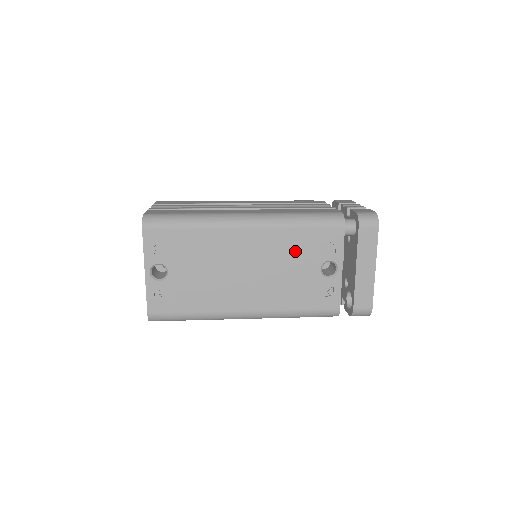
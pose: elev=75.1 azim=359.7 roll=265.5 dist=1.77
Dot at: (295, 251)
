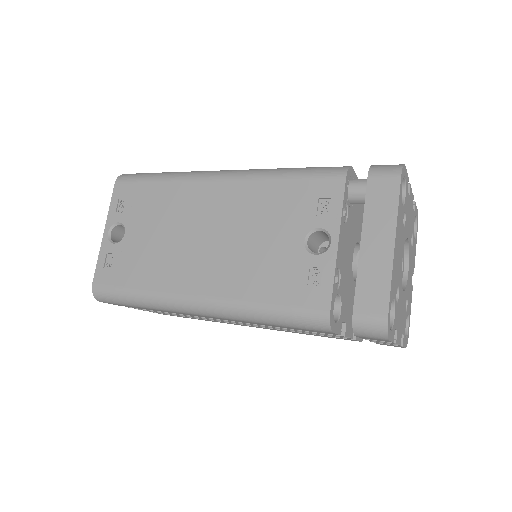
Dot at: (271, 212)
